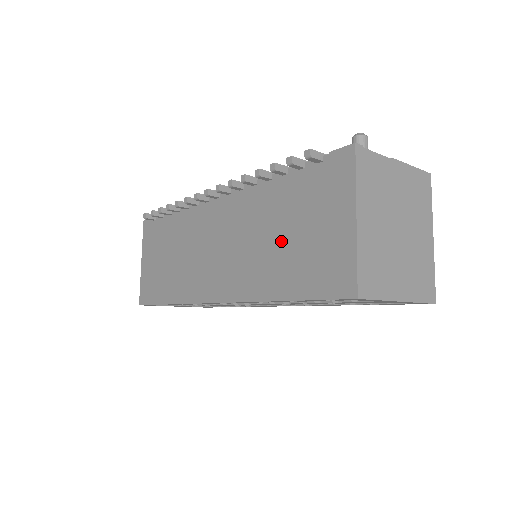
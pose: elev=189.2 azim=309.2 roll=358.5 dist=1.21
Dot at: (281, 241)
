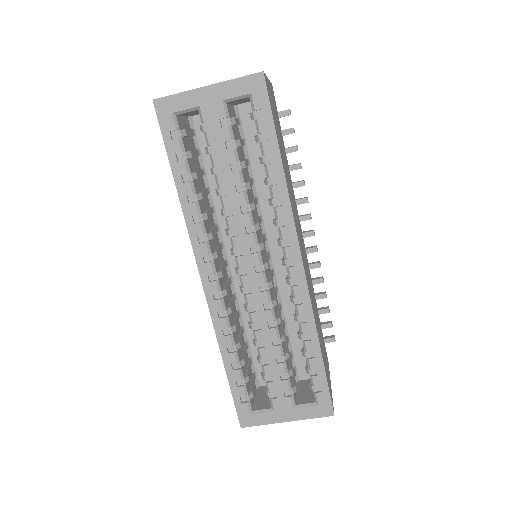
Dot at: occluded
